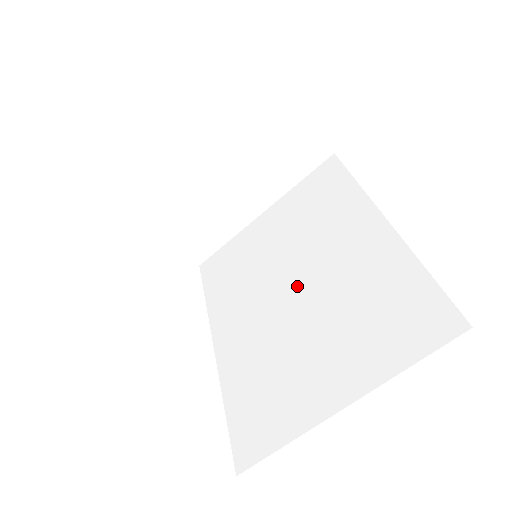
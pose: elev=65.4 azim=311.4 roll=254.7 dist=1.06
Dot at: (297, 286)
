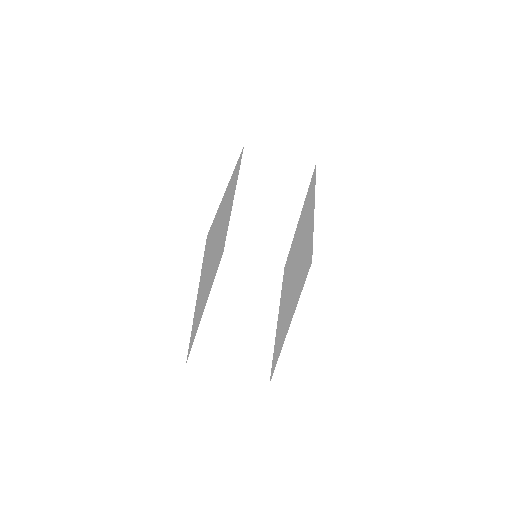
Dot at: (295, 264)
